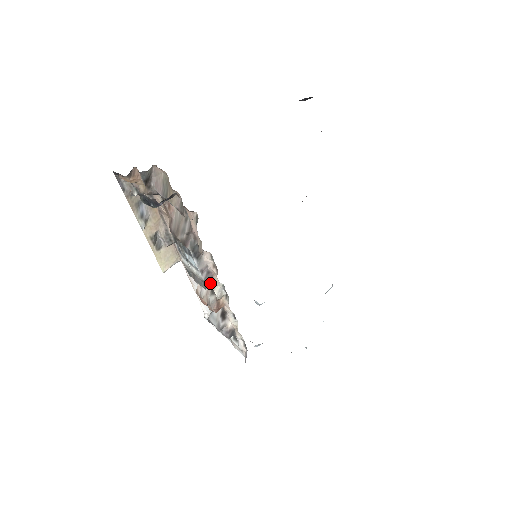
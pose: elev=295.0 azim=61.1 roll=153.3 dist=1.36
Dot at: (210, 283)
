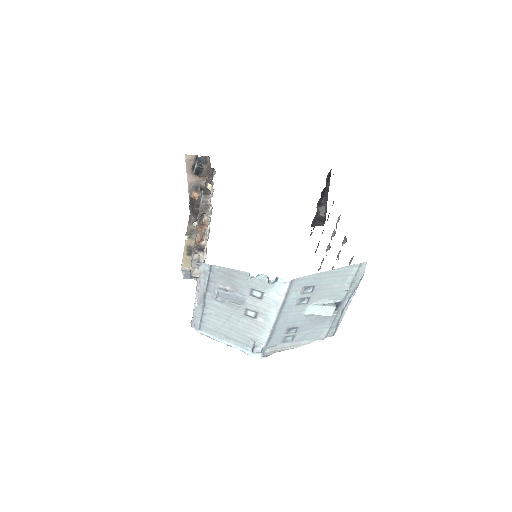
Dot at: (204, 211)
